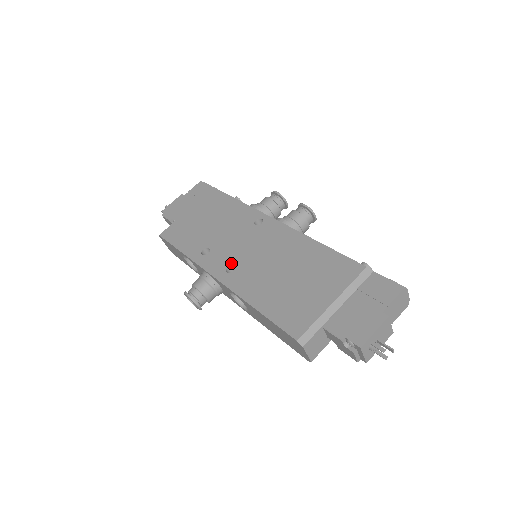
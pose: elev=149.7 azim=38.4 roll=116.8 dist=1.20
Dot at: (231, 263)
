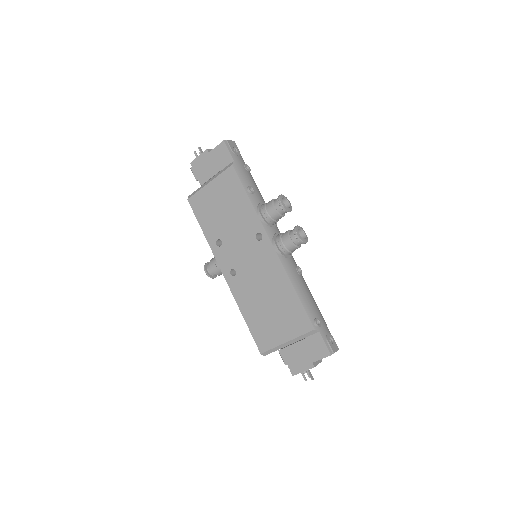
Dot at: (234, 267)
